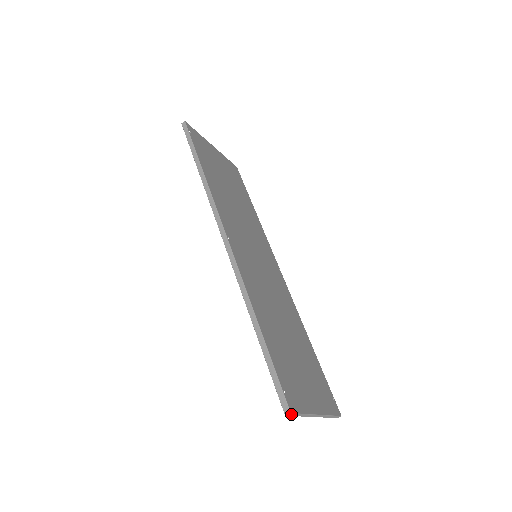
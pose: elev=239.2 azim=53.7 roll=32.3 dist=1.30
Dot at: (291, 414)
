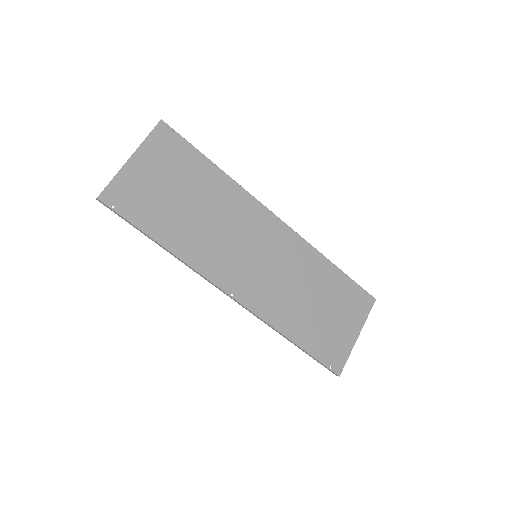
Dot at: (340, 373)
